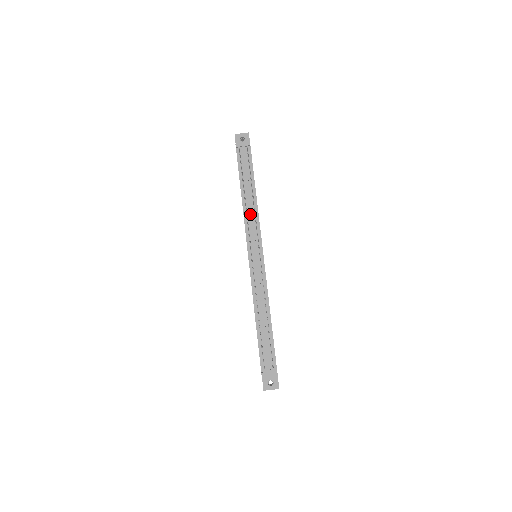
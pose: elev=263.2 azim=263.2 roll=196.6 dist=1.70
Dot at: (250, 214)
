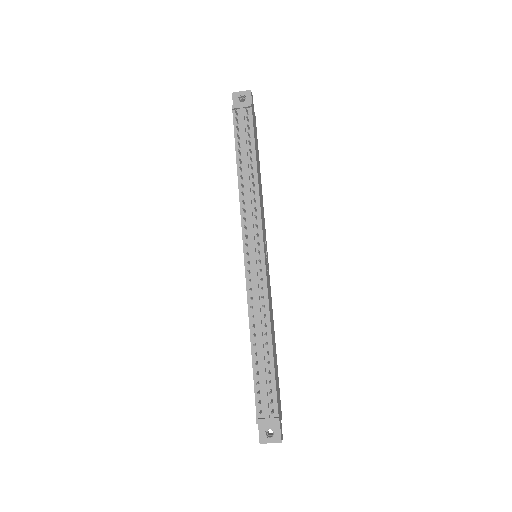
Dot at: (248, 199)
